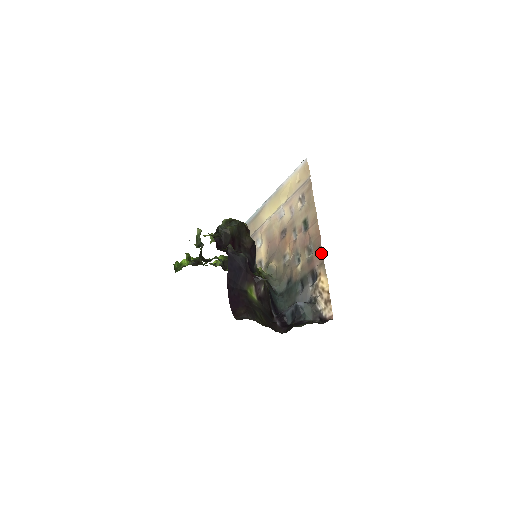
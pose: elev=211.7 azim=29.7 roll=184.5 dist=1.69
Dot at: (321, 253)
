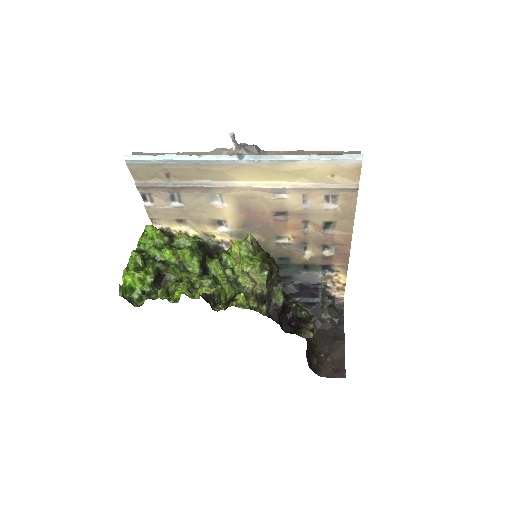
Dot at: (347, 260)
